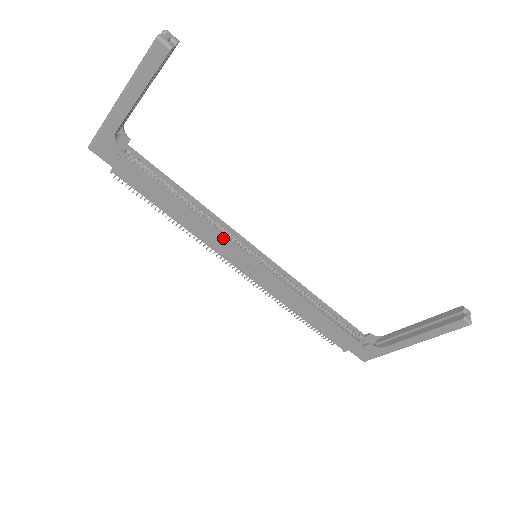
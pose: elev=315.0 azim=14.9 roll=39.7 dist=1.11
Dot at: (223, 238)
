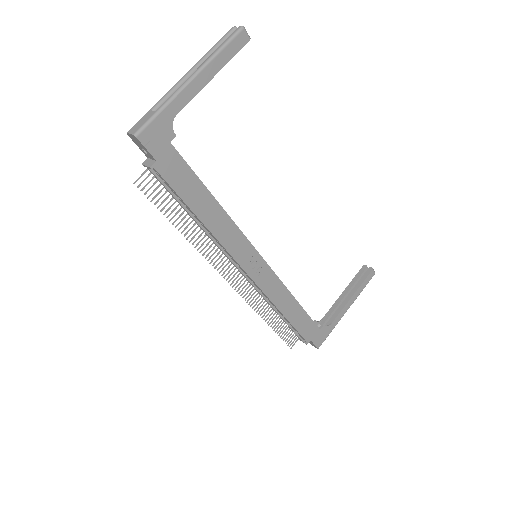
Dot at: (242, 236)
